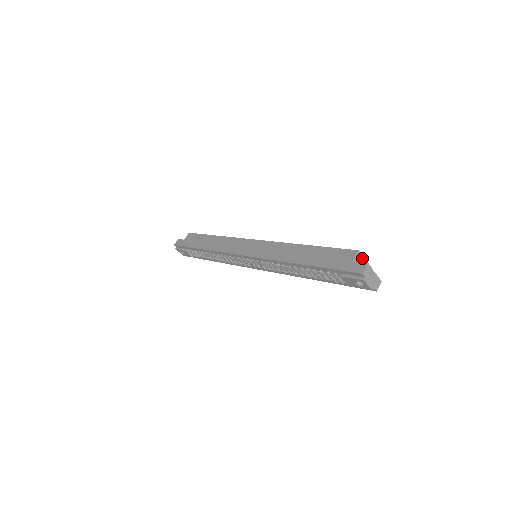
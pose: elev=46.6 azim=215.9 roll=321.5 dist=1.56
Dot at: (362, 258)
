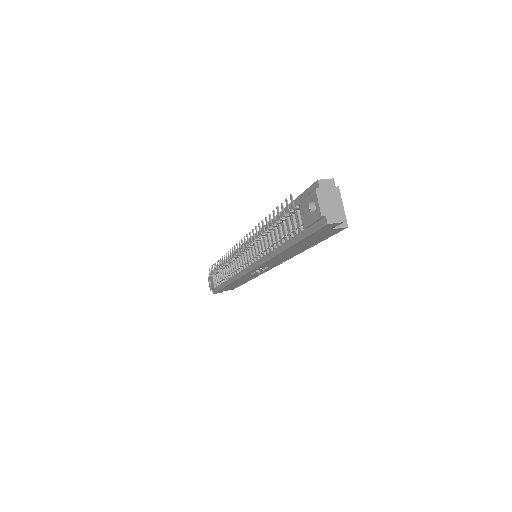
Dot at: (339, 200)
